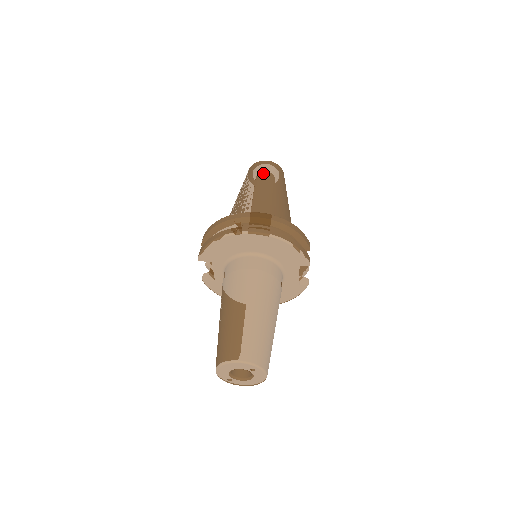
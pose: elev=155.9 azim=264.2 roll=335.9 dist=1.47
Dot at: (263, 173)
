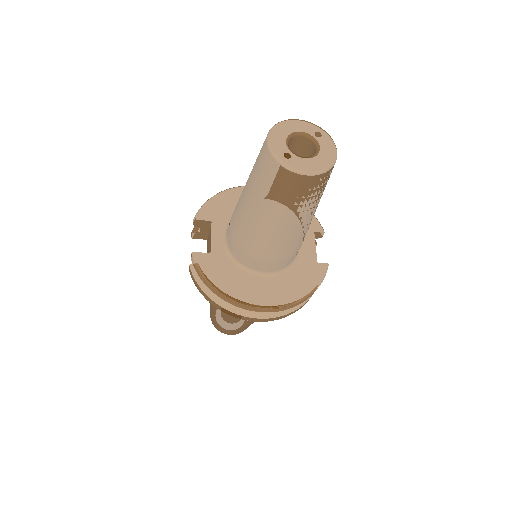
Dot at: occluded
